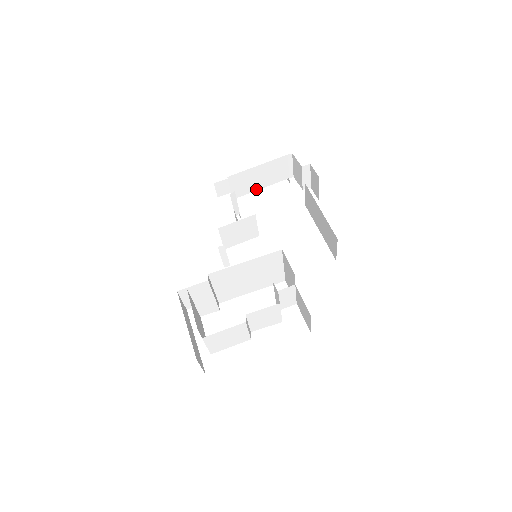
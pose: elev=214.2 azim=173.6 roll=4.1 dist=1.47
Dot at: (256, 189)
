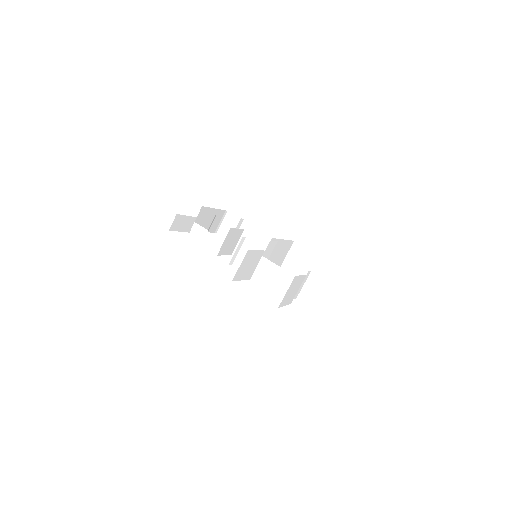
Dot at: occluded
